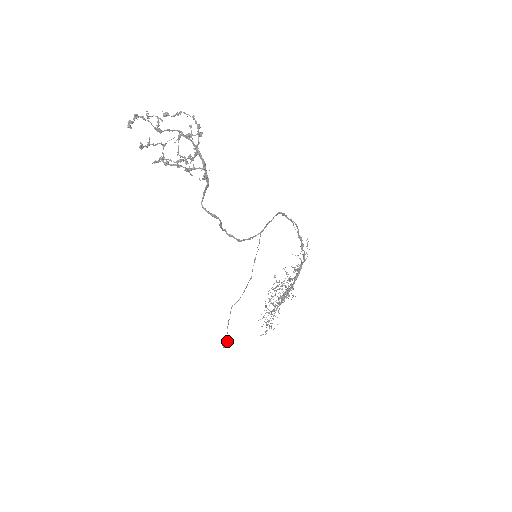
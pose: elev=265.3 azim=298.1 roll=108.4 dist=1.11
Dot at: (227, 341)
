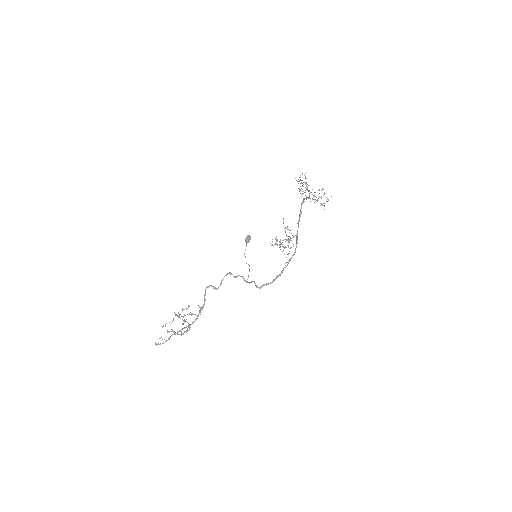
Dot at: occluded
